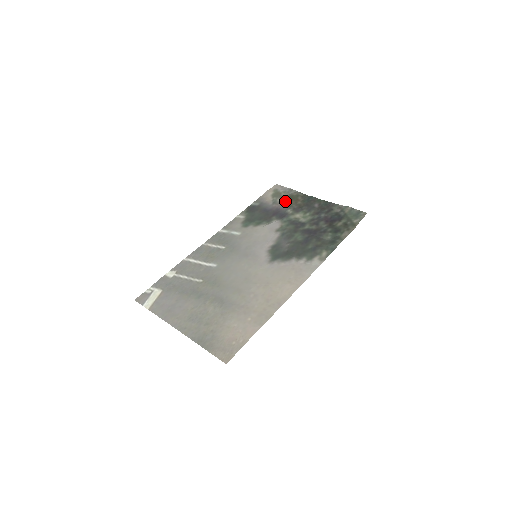
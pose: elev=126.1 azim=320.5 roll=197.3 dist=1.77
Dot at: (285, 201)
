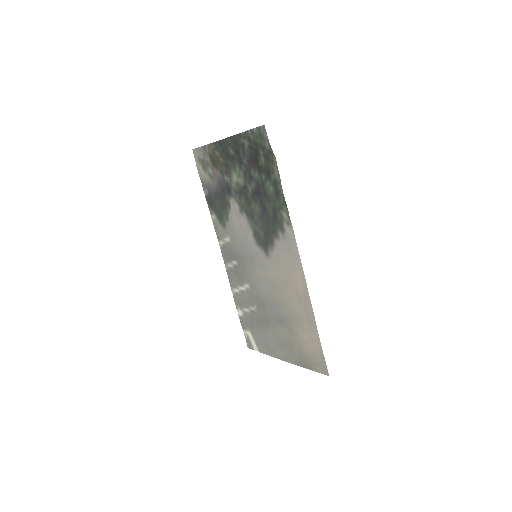
Dot at: (214, 169)
